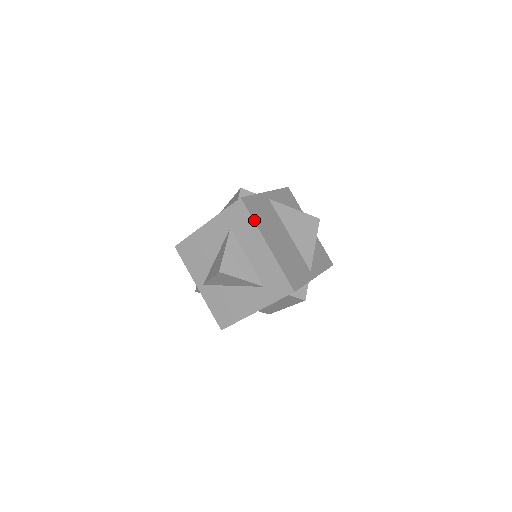
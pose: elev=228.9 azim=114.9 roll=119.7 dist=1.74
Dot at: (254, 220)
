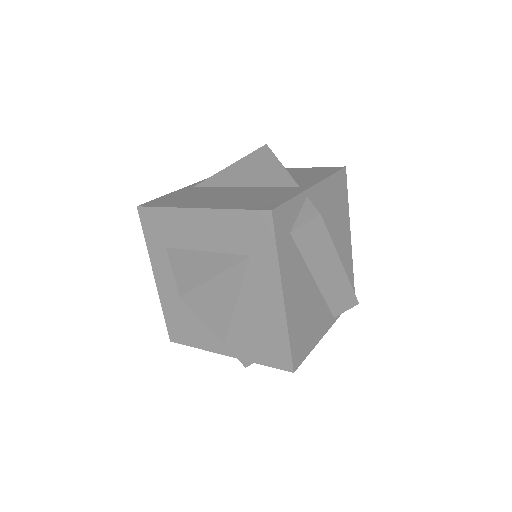
Dot at: (165, 207)
